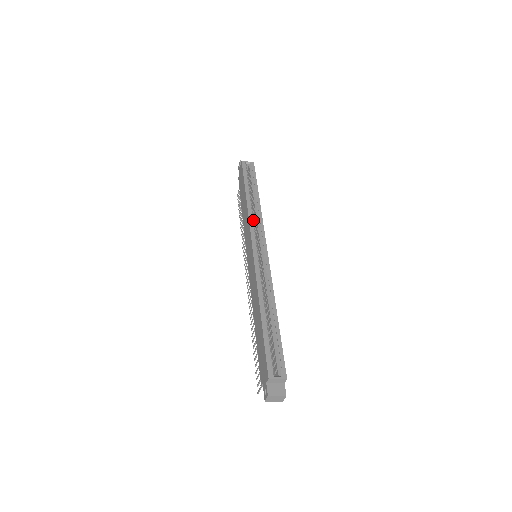
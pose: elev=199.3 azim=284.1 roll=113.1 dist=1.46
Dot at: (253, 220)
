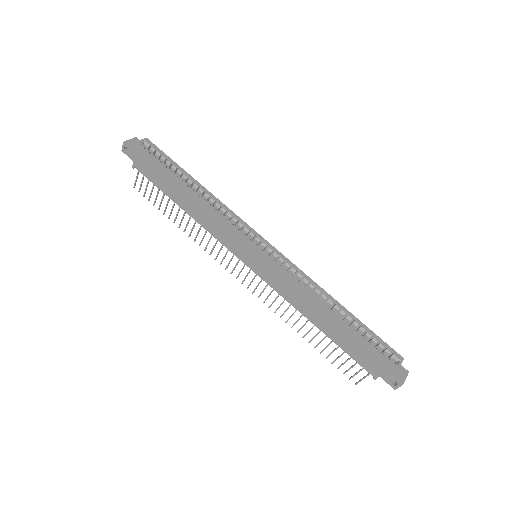
Dot at: (225, 217)
